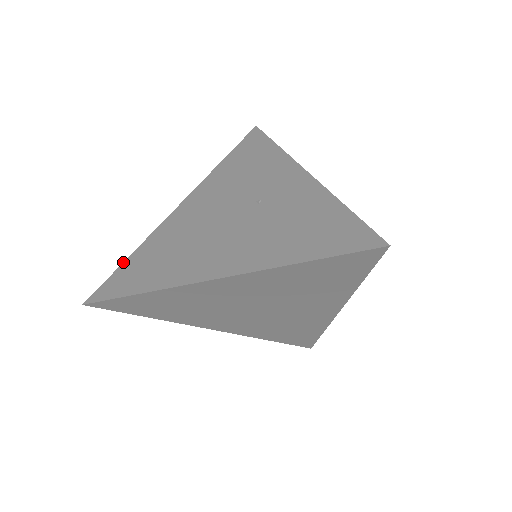
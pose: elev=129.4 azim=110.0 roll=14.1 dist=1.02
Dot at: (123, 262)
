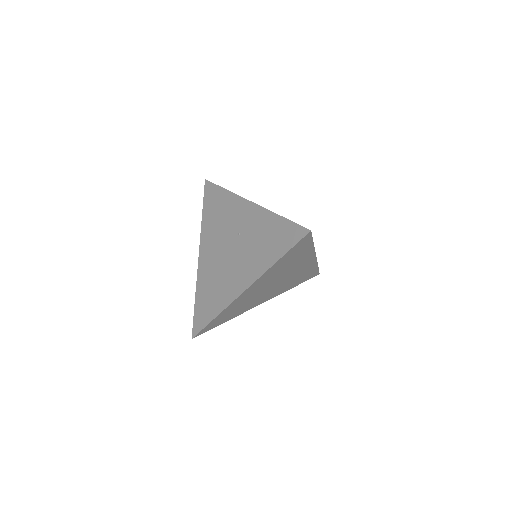
Dot at: (194, 306)
